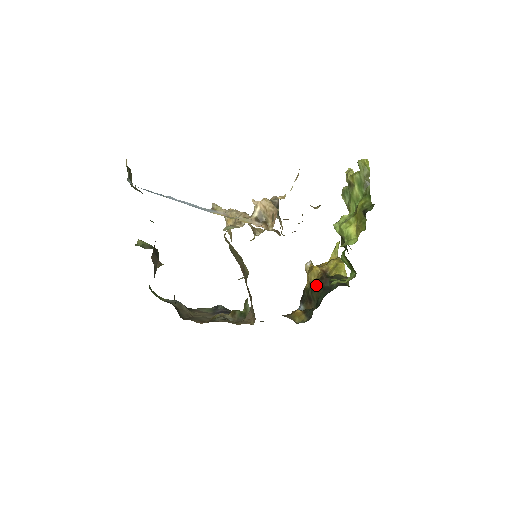
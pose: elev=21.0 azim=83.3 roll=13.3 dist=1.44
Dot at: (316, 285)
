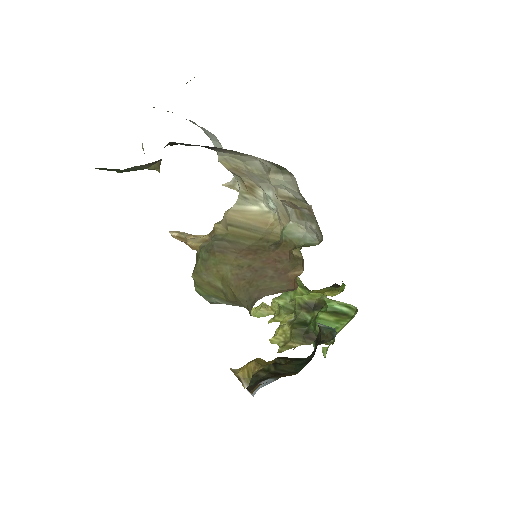
Dot at: (278, 362)
